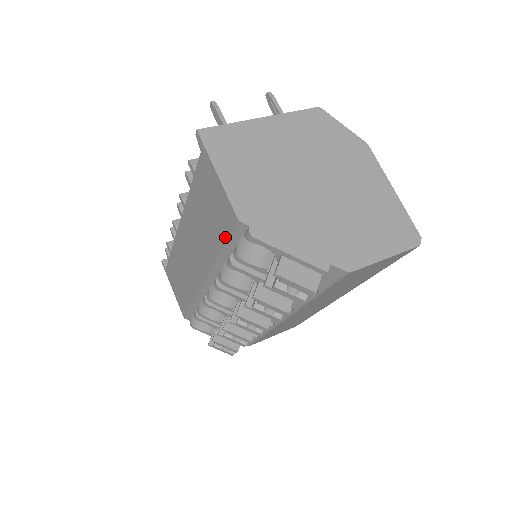
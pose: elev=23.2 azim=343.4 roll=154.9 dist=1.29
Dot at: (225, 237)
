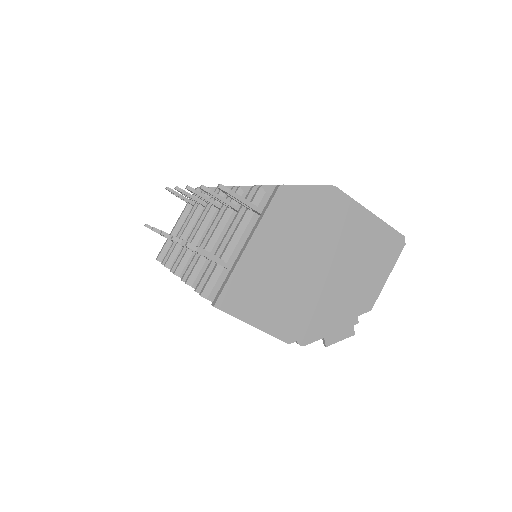
Dot at: occluded
